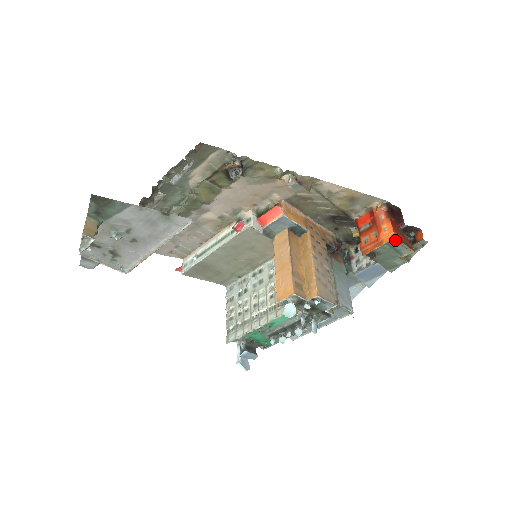
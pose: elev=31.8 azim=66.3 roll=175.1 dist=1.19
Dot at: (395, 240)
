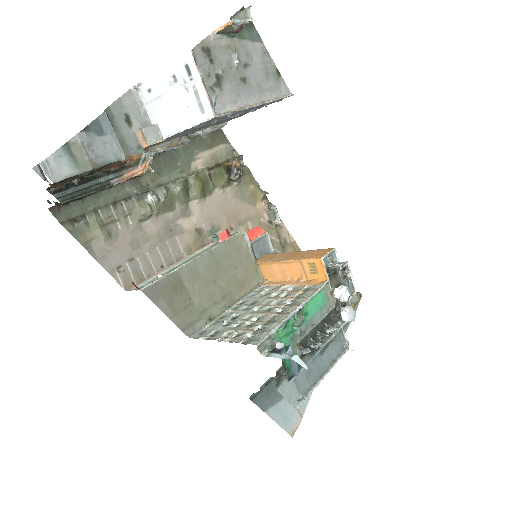
Dot at: occluded
